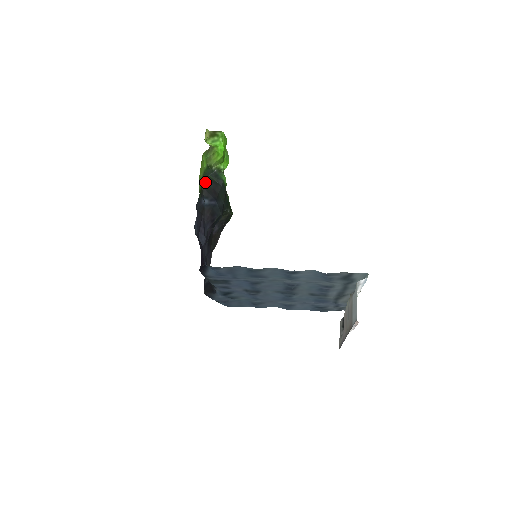
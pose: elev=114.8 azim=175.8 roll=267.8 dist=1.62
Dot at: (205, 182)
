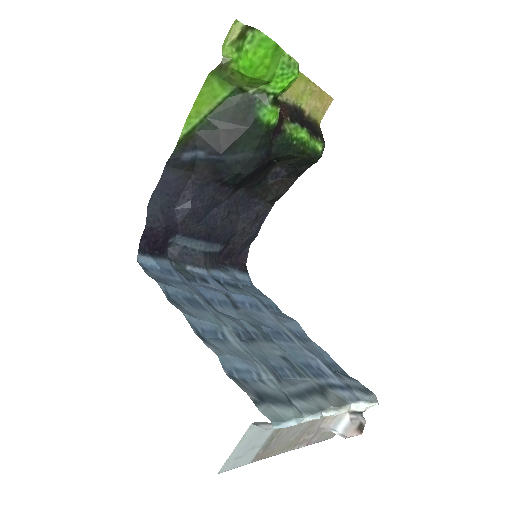
Dot at: (214, 120)
